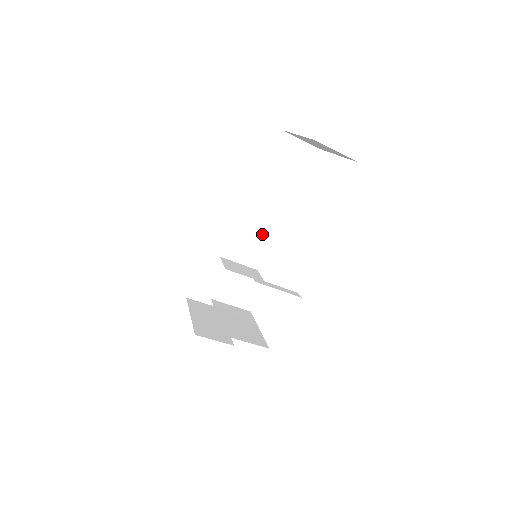
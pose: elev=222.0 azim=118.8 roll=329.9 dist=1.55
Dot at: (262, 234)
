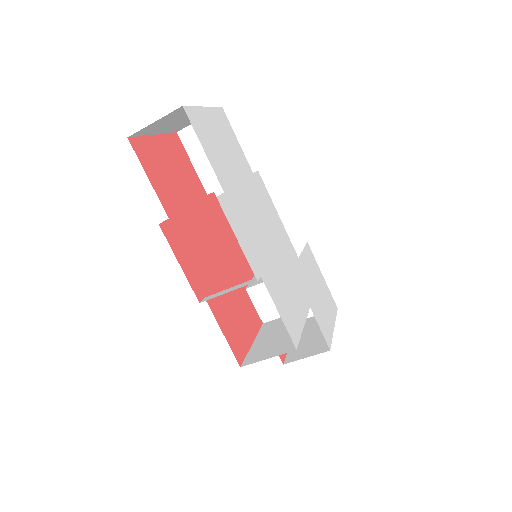
Dot at: occluded
